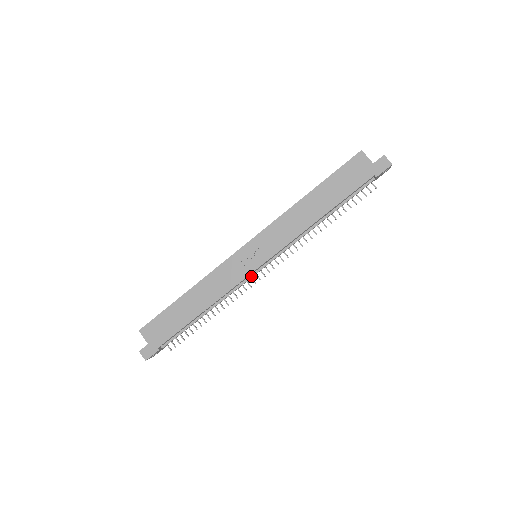
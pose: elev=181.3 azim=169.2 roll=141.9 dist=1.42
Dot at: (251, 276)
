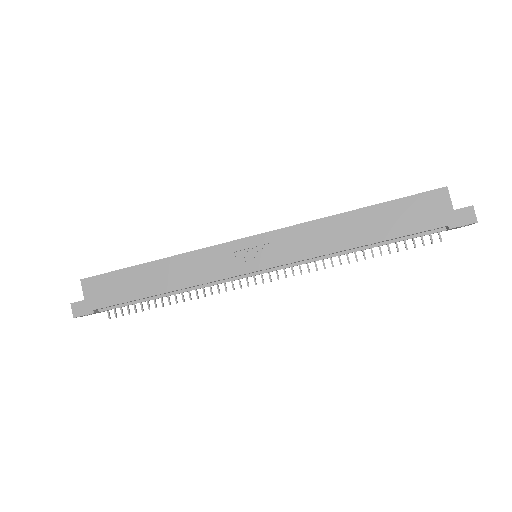
Dot at: (239, 277)
